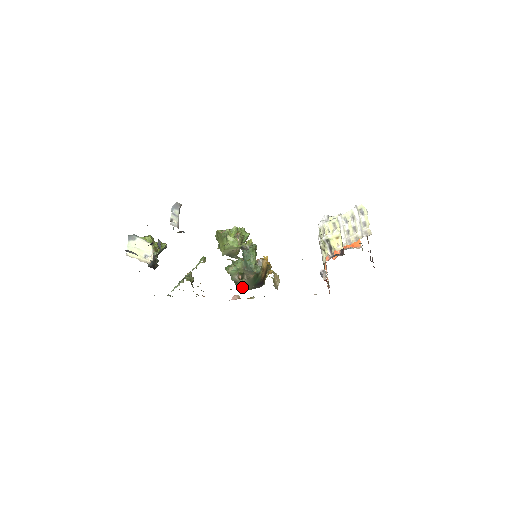
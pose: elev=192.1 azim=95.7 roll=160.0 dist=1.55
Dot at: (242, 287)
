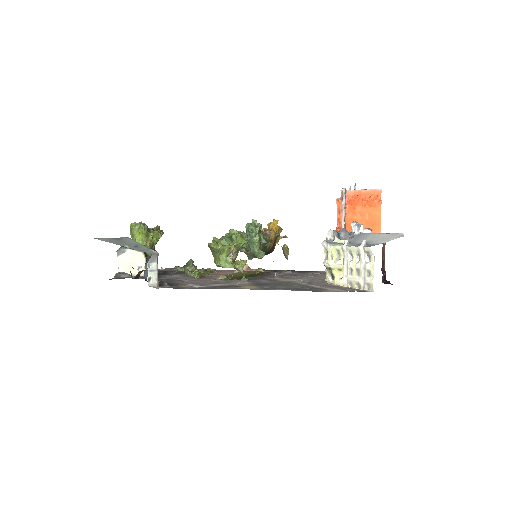
Dot at: (250, 256)
